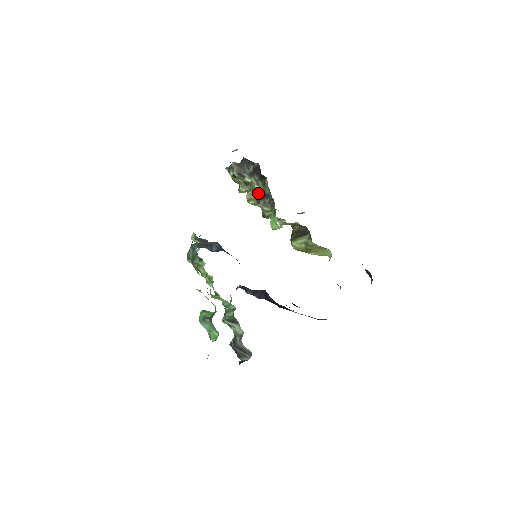
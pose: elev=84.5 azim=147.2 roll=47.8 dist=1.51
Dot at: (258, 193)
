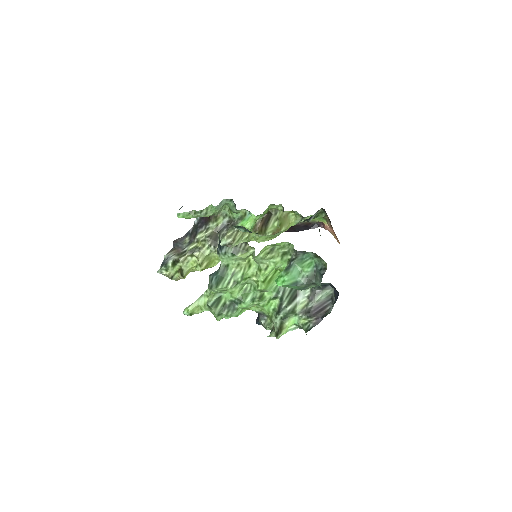
Dot at: (212, 236)
